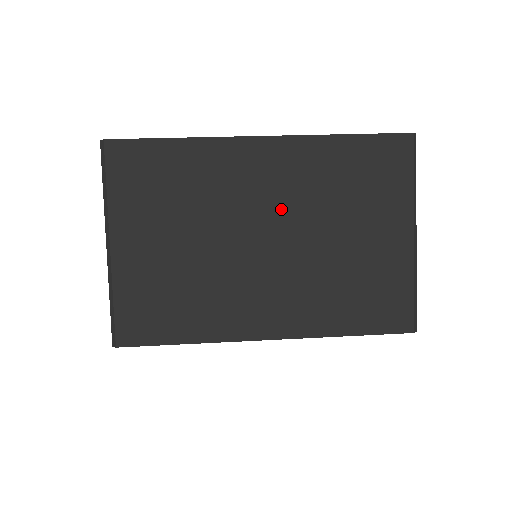
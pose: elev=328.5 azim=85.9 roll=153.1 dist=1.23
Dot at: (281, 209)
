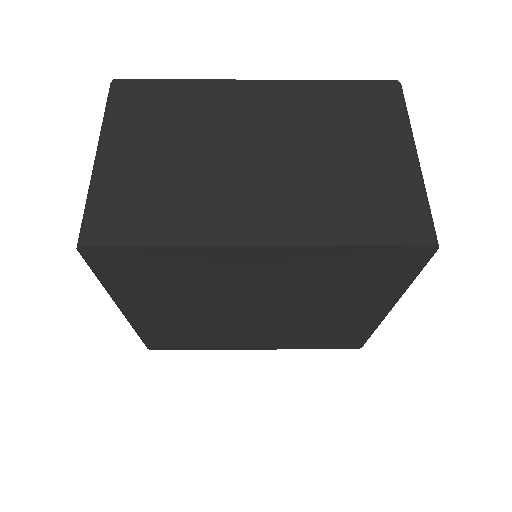
Dot at: (274, 130)
